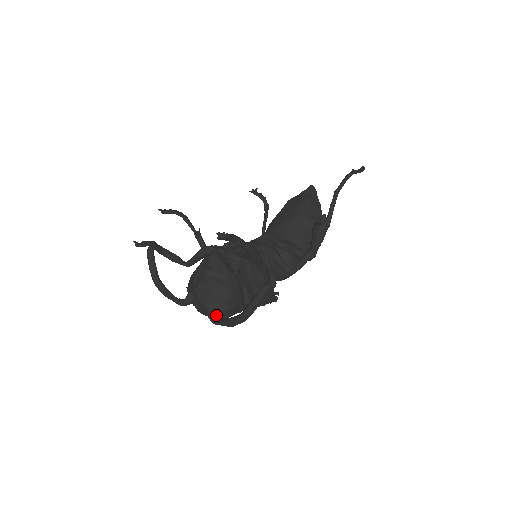
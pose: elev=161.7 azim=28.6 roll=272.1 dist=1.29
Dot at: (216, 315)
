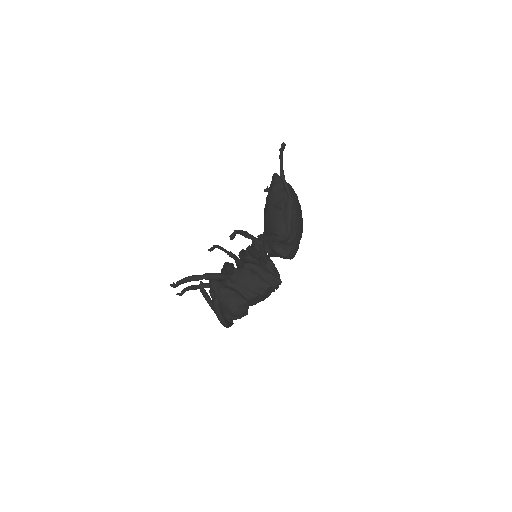
Dot at: (233, 318)
